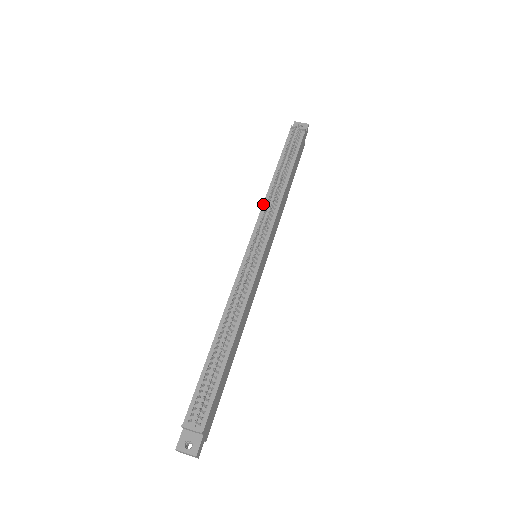
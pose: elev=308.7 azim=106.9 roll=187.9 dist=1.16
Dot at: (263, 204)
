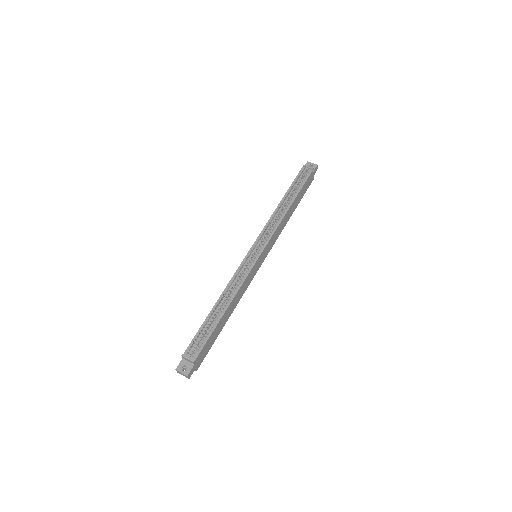
Dot at: (268, 220)
